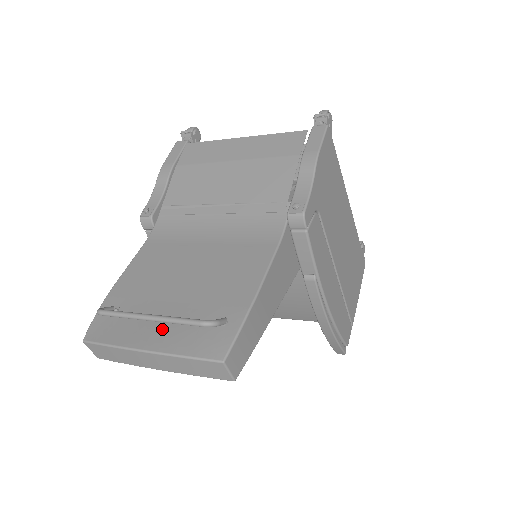
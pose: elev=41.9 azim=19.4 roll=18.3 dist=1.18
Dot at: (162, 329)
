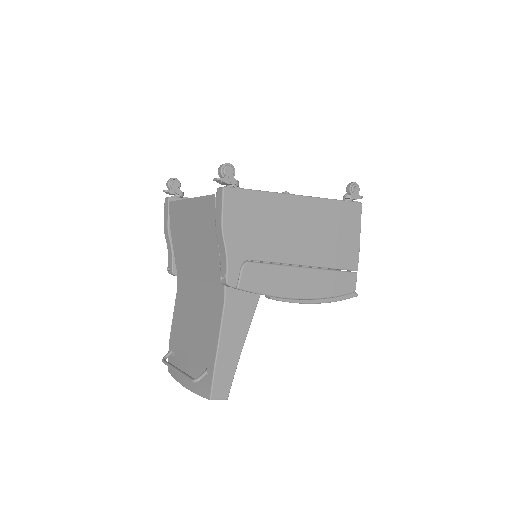
Dot at: (188, 373)
